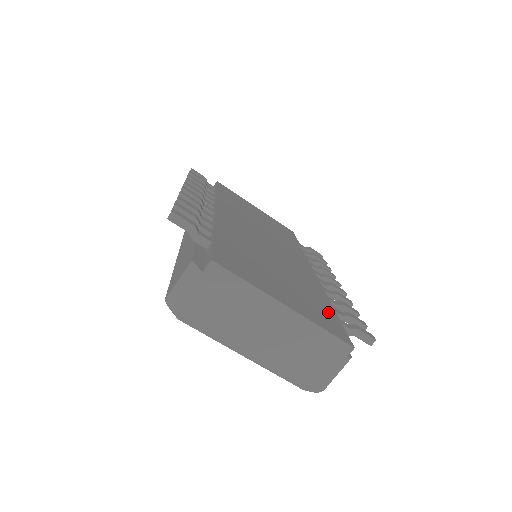
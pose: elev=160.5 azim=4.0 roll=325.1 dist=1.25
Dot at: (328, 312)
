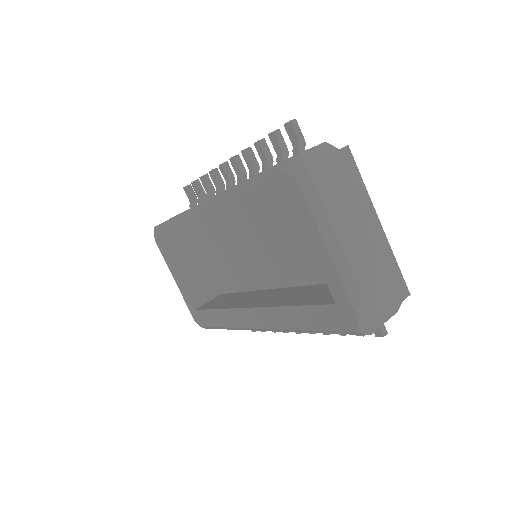
Dot at: occluded
